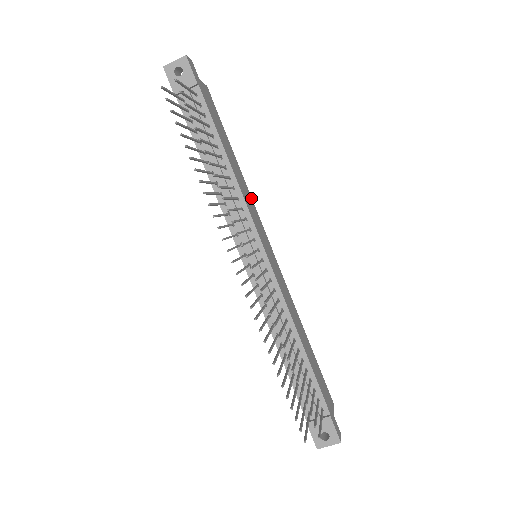
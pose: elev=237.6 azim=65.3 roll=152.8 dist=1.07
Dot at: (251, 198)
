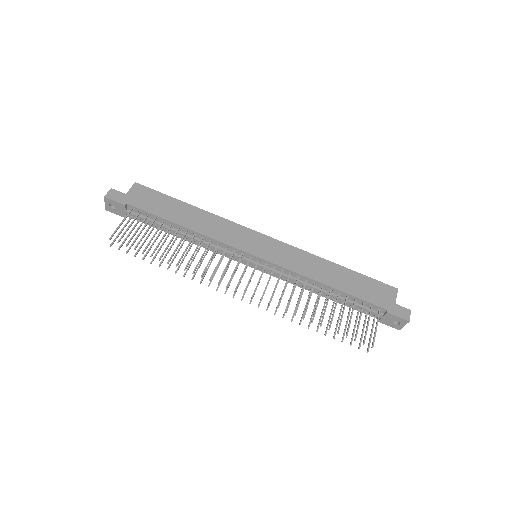
Dot at: (223, 219)
